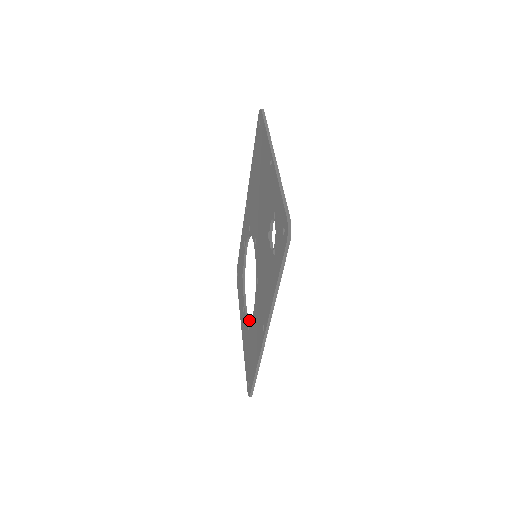
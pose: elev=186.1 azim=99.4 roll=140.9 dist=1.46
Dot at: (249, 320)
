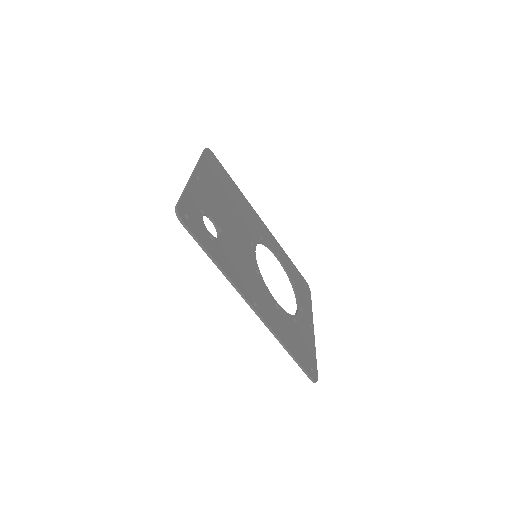
Dot at: (294, 315)
